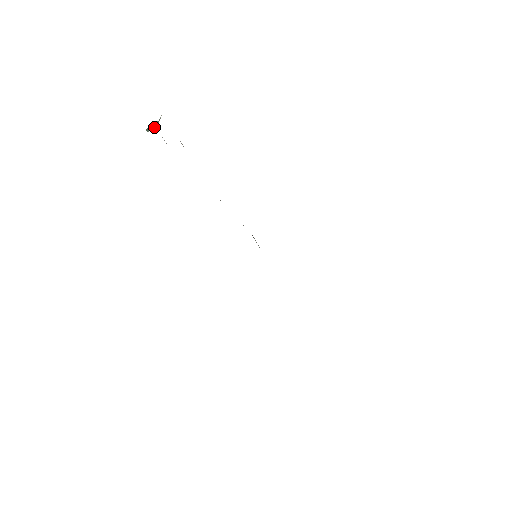
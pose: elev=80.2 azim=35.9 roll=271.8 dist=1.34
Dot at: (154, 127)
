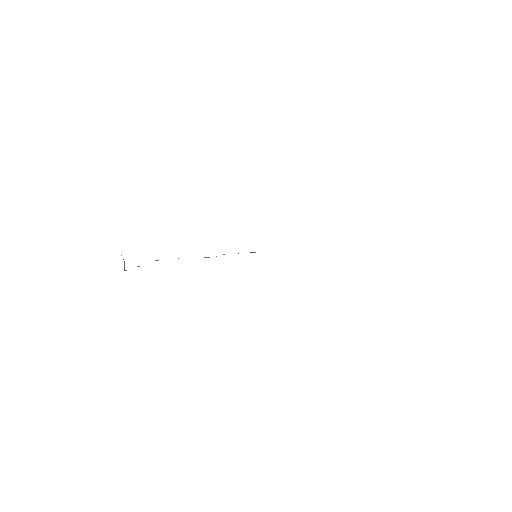
Dot at: occluded
